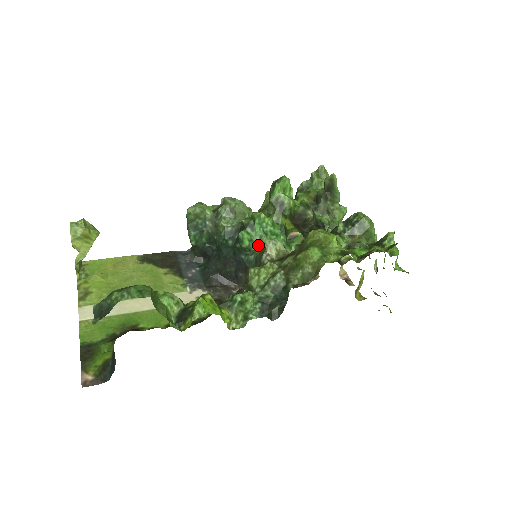
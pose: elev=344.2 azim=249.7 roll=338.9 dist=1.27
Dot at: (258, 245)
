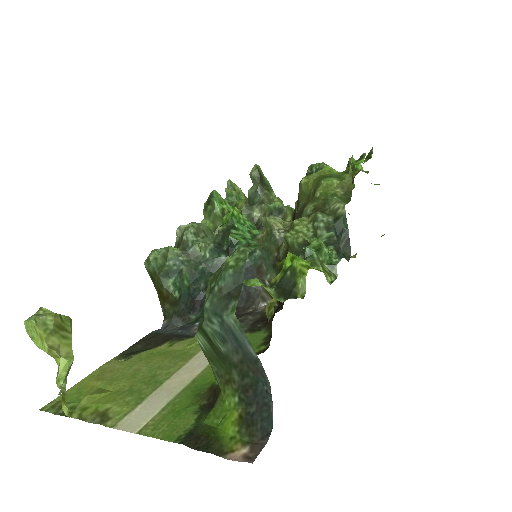
Dot at: (254, 239)
